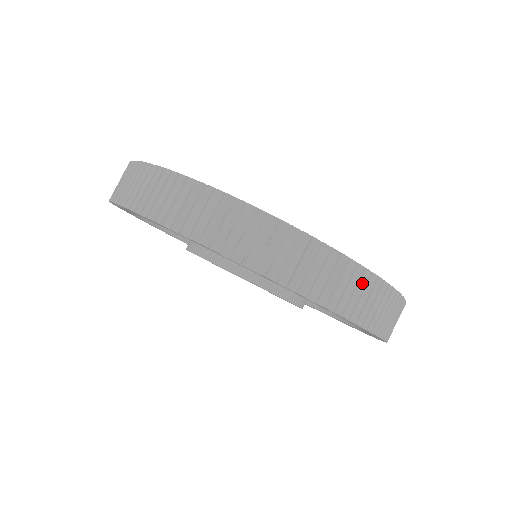
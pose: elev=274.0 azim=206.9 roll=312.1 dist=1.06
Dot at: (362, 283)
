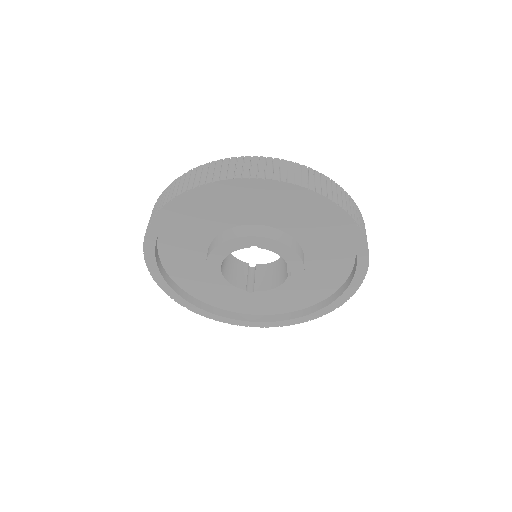
Dot at: (233, 163)
